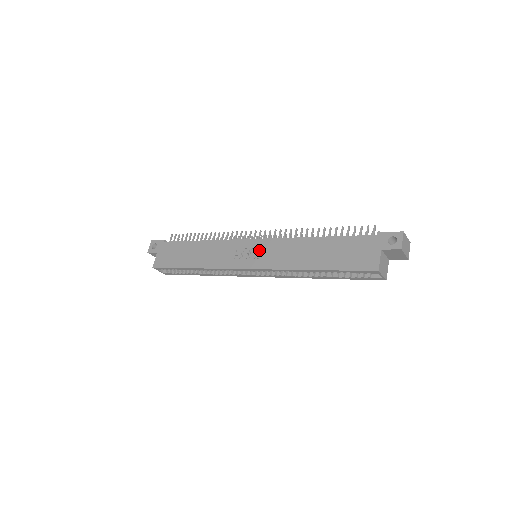
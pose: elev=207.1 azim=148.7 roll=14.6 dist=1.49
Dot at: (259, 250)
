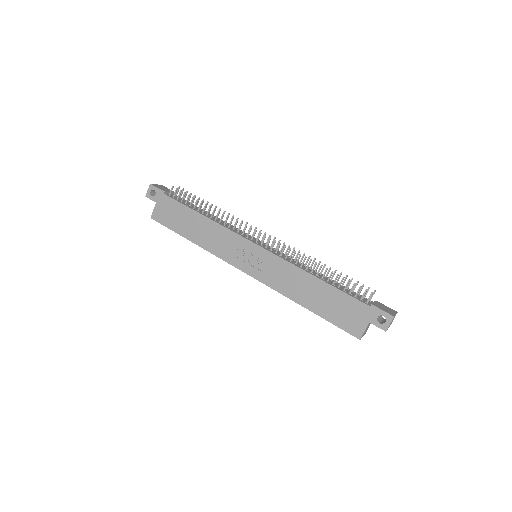
Dot at: (260, 260)
